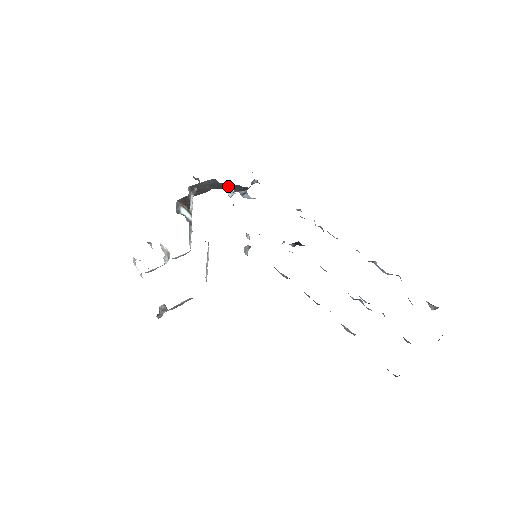
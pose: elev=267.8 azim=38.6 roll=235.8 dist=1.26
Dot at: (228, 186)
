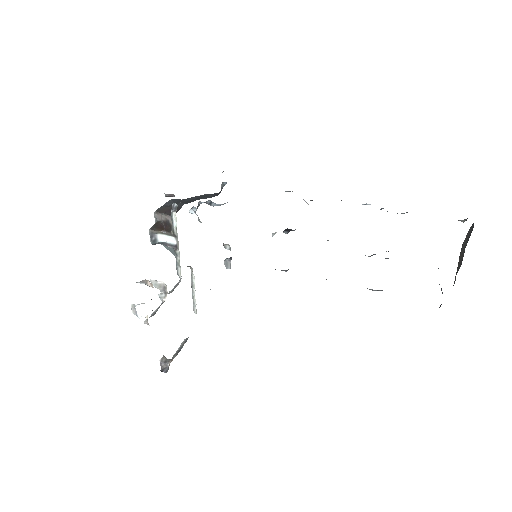
Dot at: (196, 198)
